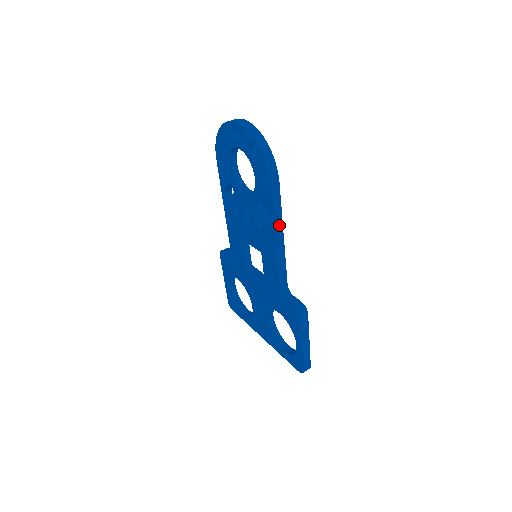
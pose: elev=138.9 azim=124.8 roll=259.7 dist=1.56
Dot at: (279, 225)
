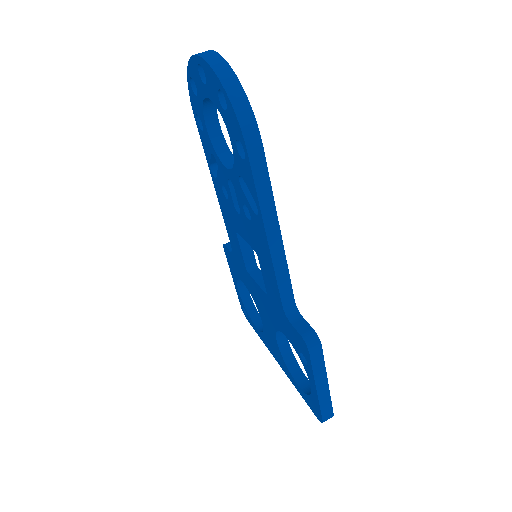
Dot at: (271, 215)
